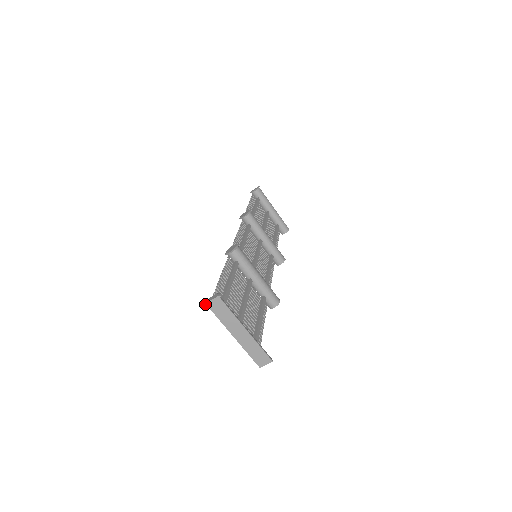
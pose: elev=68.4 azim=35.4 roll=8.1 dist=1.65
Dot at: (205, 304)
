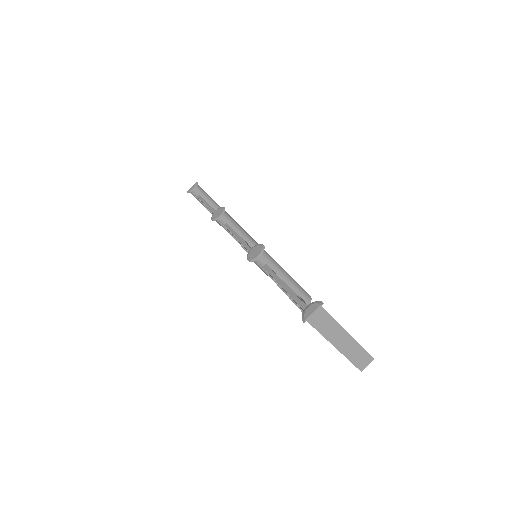
Dot at: (305, 321)
